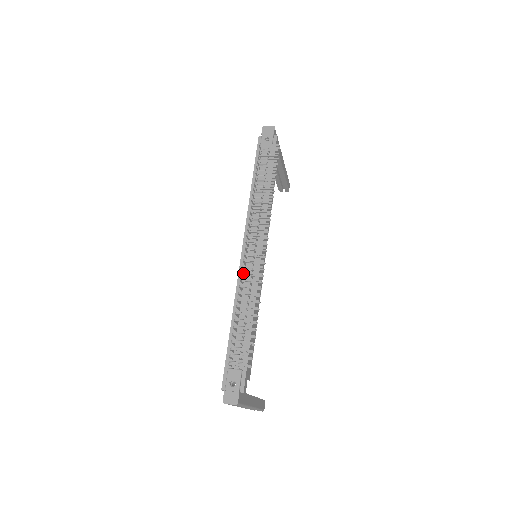
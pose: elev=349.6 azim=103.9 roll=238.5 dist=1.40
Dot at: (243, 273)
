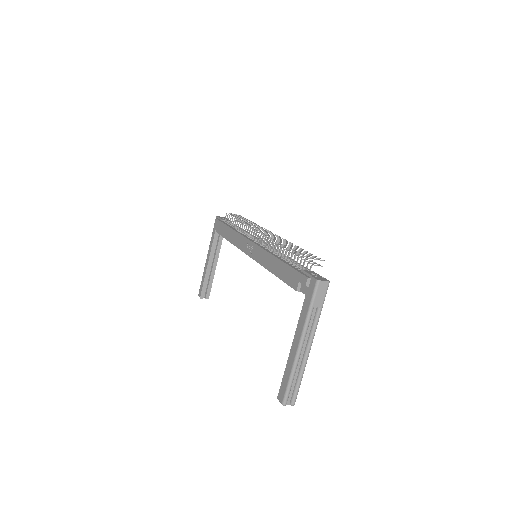
Dot at: (271, 237)
